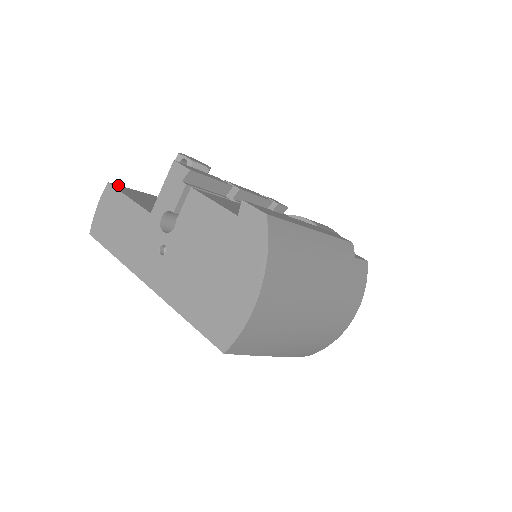
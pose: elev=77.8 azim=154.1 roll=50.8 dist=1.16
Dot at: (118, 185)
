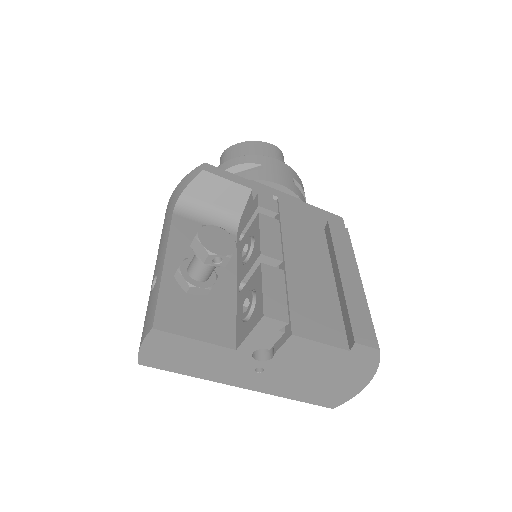
Dot at: (155, 317)
